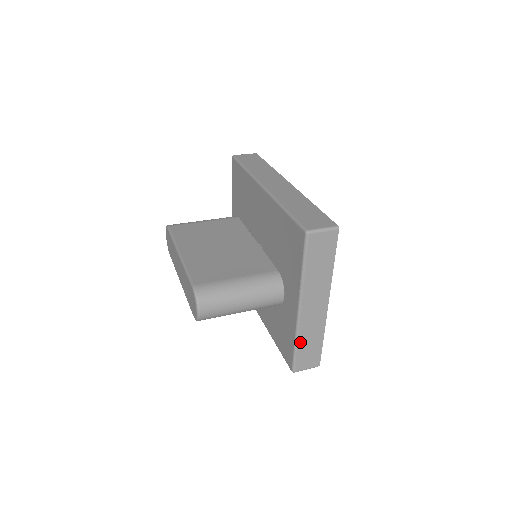
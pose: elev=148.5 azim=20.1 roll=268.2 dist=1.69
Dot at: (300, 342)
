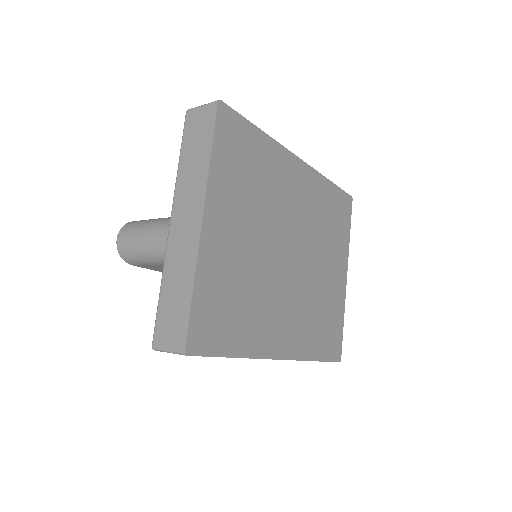
Dot at: (165, 284)
